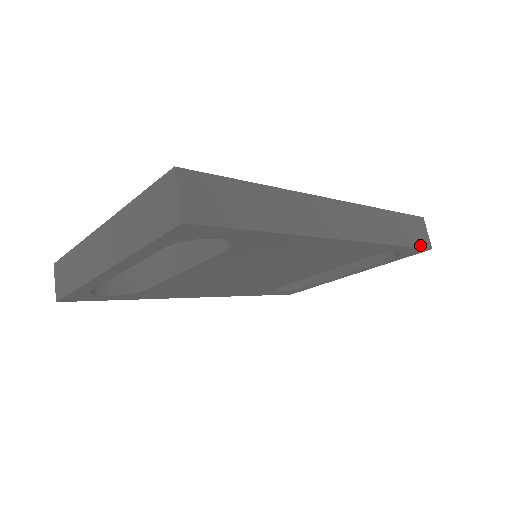
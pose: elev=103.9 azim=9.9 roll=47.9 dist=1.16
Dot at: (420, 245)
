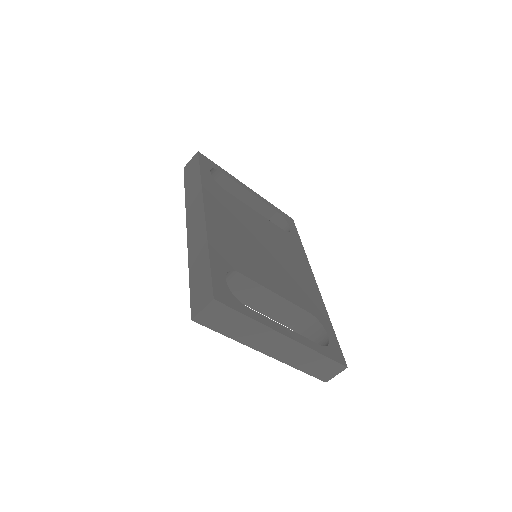
Dot at: occluded
